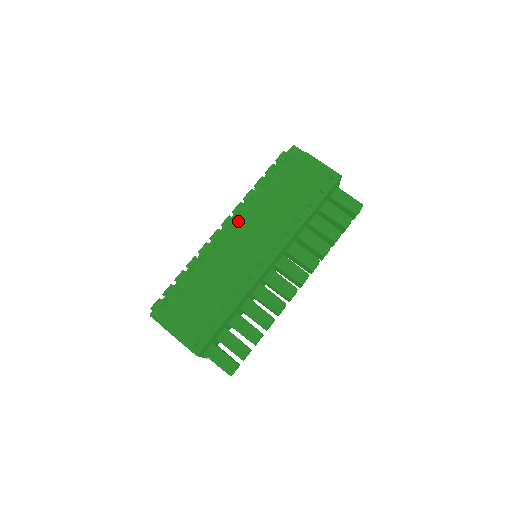
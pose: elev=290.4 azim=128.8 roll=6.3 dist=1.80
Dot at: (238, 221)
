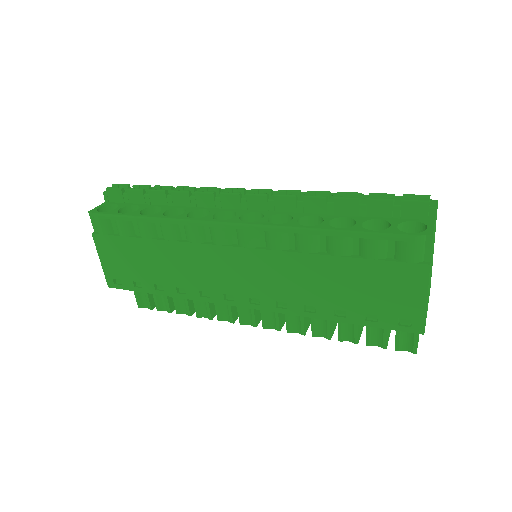
Dot at: (250, 237)
